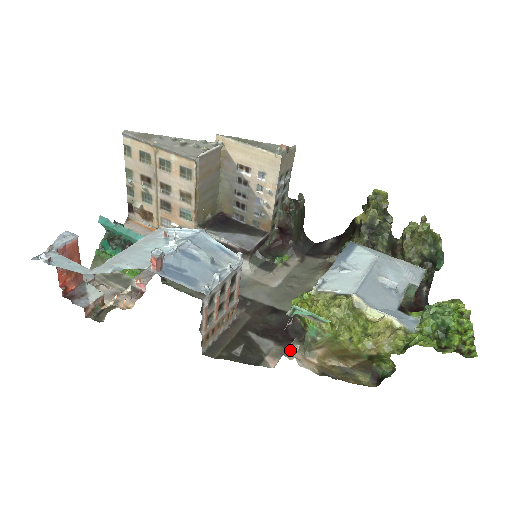
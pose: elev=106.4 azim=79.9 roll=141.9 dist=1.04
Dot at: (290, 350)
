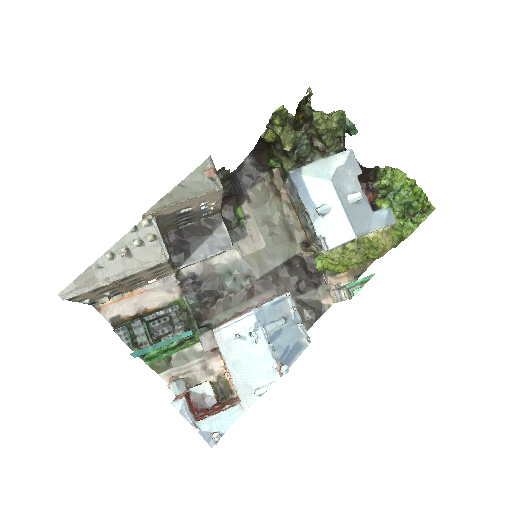
Dot at: (327, 283)
